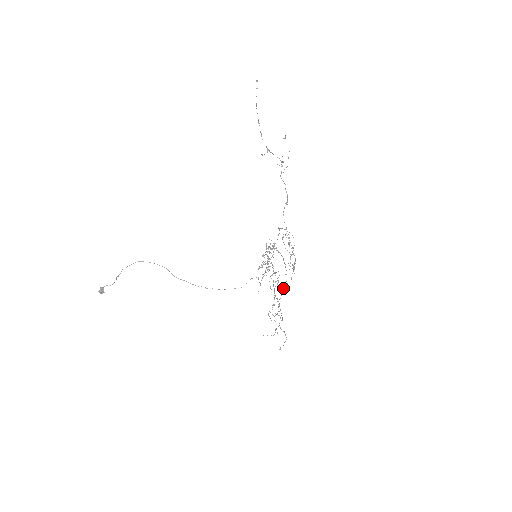
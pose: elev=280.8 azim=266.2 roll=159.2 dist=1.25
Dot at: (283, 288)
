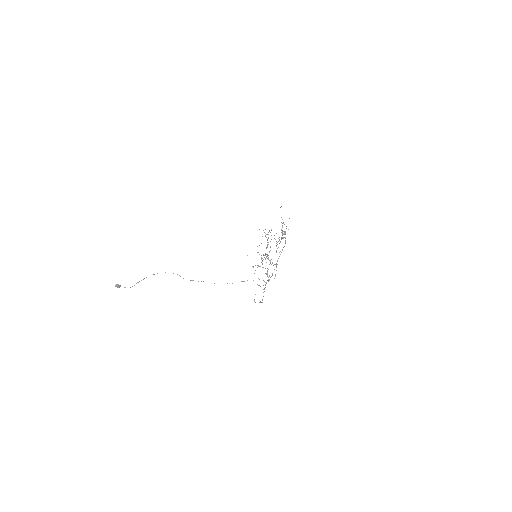
Dot at: (273, 265)
